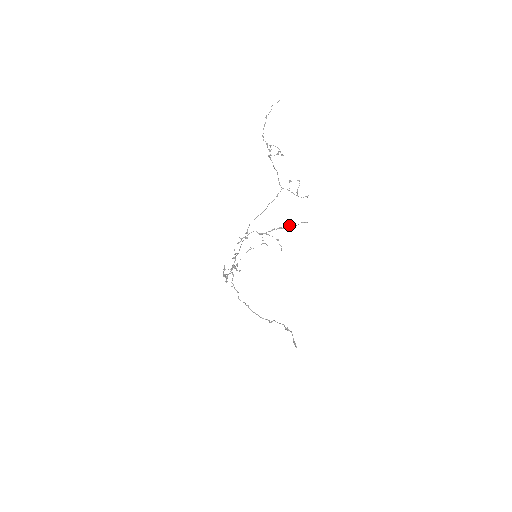
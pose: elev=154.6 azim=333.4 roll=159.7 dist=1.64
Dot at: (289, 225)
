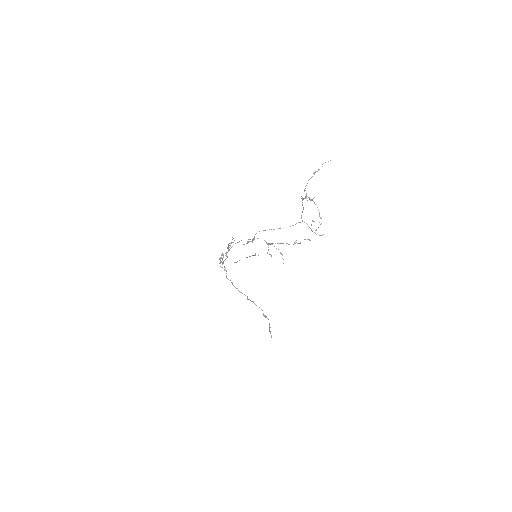
Dot at: (294, 242)
